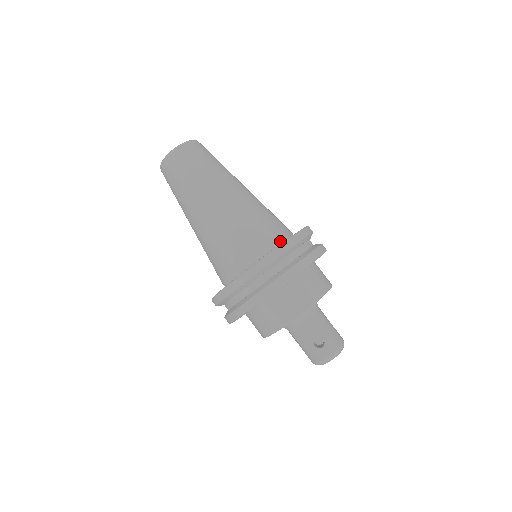
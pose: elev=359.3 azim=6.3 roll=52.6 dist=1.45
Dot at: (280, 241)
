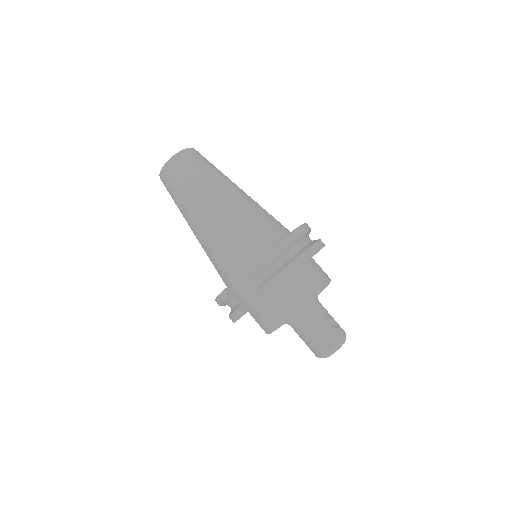
Dot at: occluded
